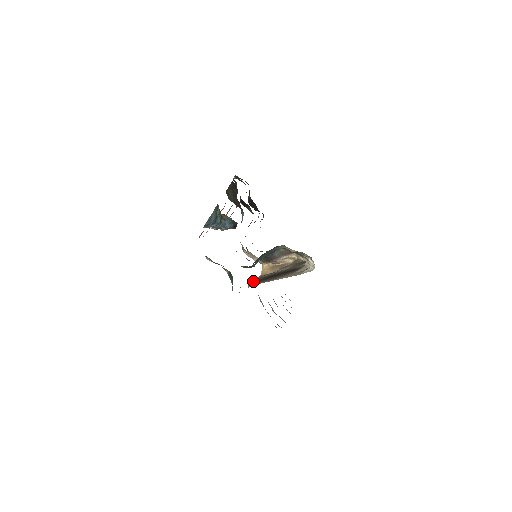
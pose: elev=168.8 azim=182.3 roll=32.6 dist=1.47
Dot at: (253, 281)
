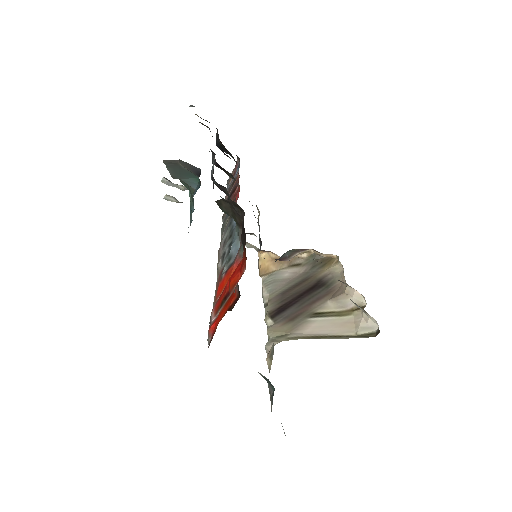
Dot at: (268, 314)
